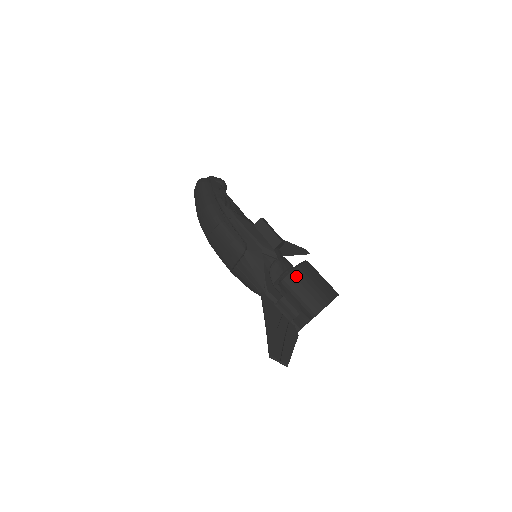
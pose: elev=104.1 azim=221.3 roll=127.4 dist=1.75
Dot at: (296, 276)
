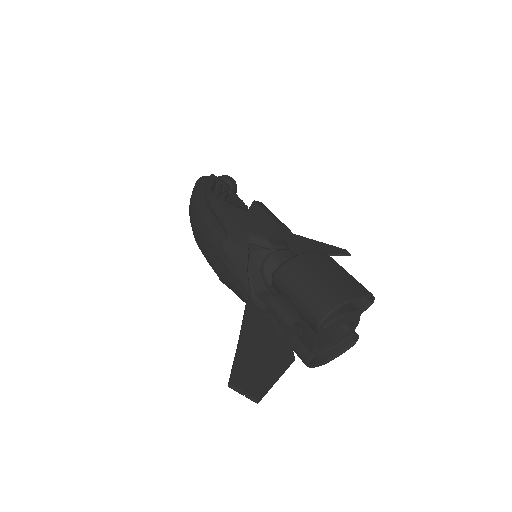
Dot at: (293, 267)
